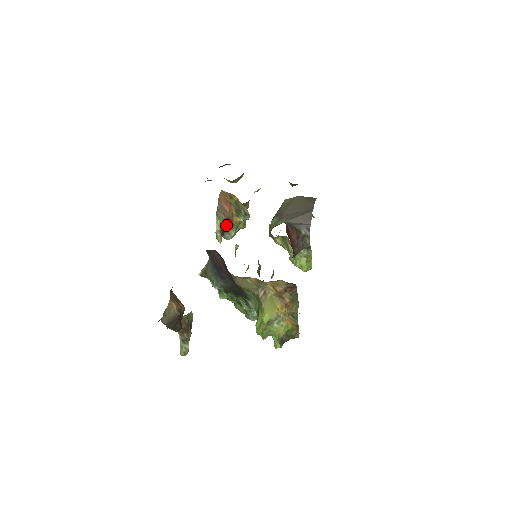
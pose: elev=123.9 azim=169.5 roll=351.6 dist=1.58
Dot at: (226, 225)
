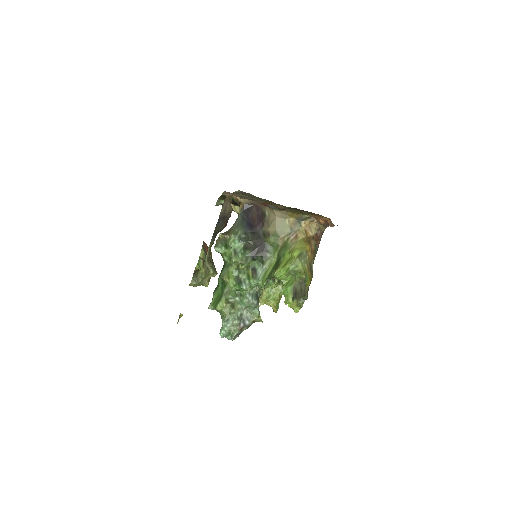
Dot at: occluded
